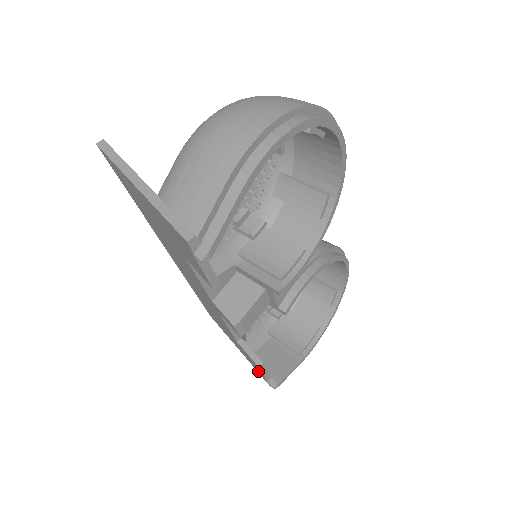
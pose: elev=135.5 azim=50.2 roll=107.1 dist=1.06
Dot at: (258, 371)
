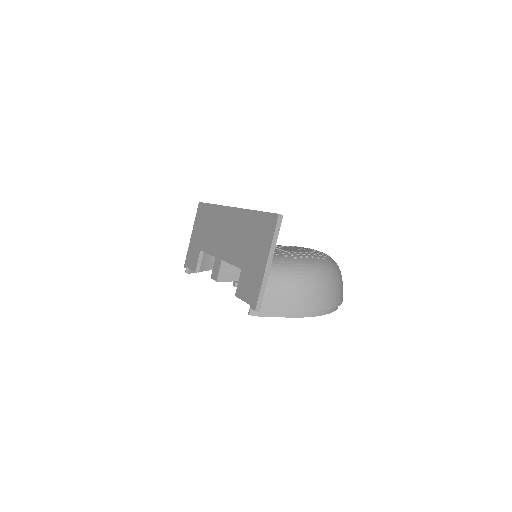
Dot at: (189, 258)
